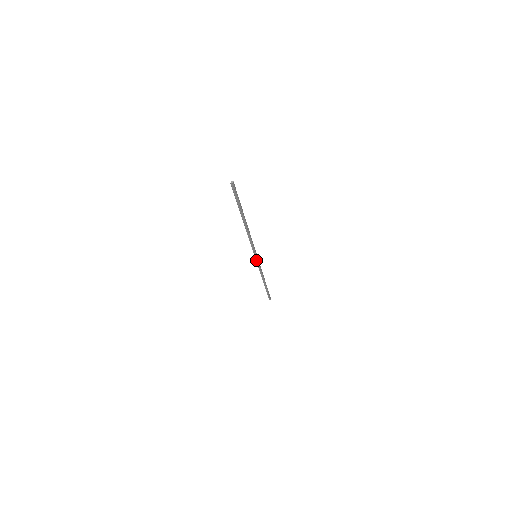
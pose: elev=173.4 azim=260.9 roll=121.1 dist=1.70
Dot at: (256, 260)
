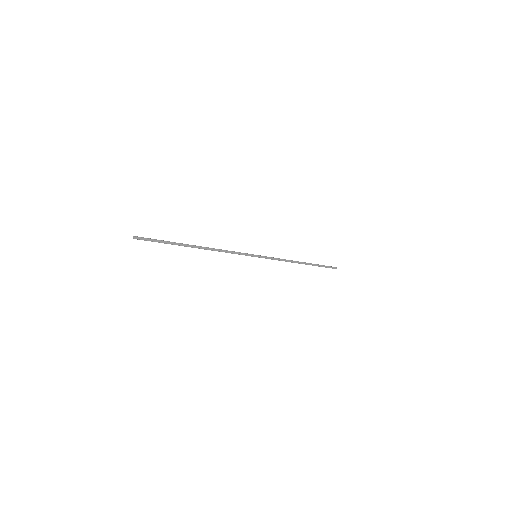
Dot at: (261, 257)
